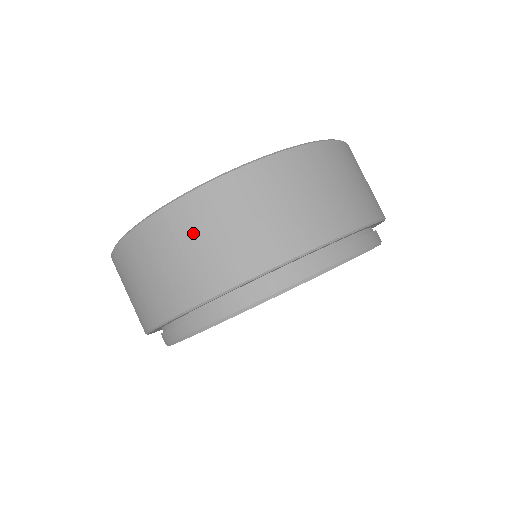
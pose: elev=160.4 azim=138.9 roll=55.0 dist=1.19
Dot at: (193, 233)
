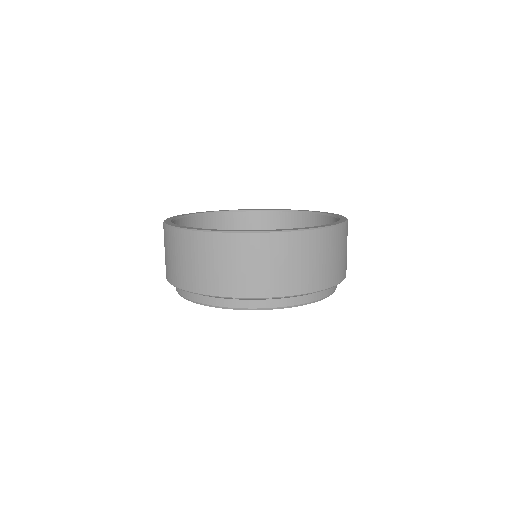
Dot at: (273, 256)
